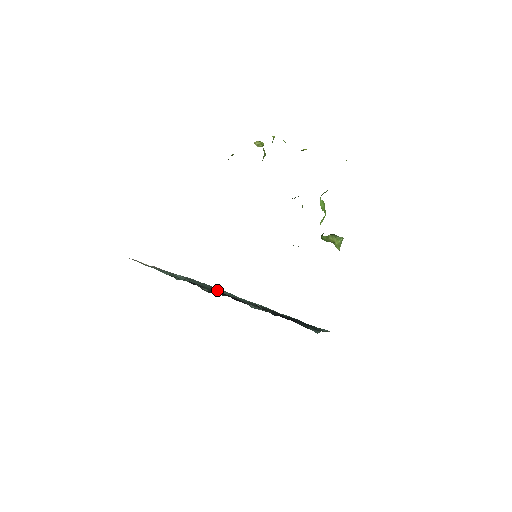
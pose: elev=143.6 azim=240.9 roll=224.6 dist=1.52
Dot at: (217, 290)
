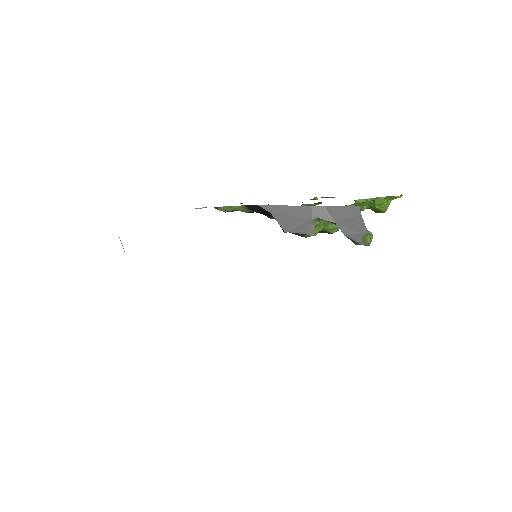
Dot at: occluded
